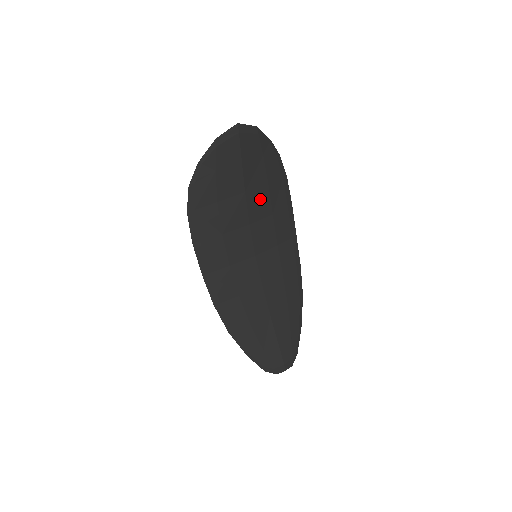
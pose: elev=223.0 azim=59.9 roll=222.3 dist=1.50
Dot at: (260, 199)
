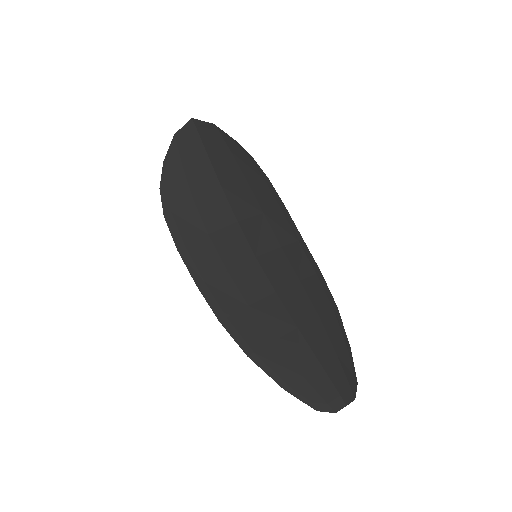
Dot at: (242, 195)
